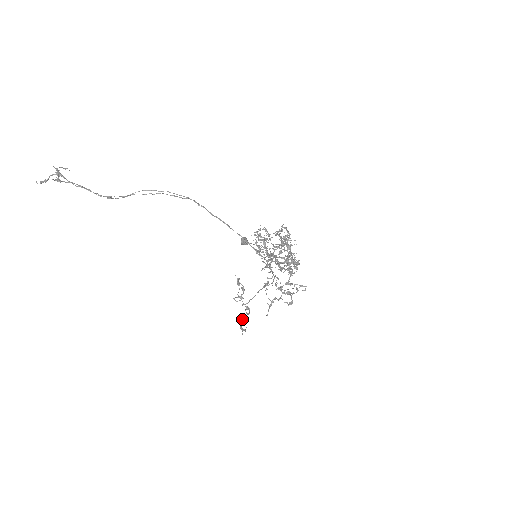
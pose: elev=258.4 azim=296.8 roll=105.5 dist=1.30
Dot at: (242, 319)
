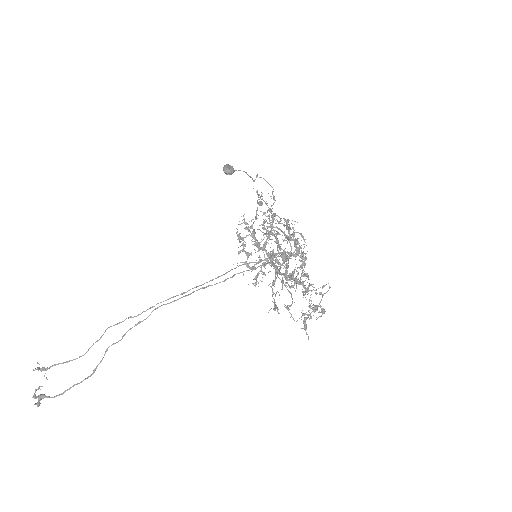
Dot at: occluded
